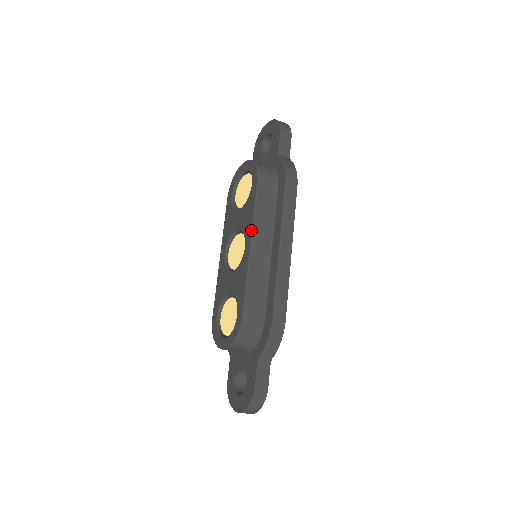
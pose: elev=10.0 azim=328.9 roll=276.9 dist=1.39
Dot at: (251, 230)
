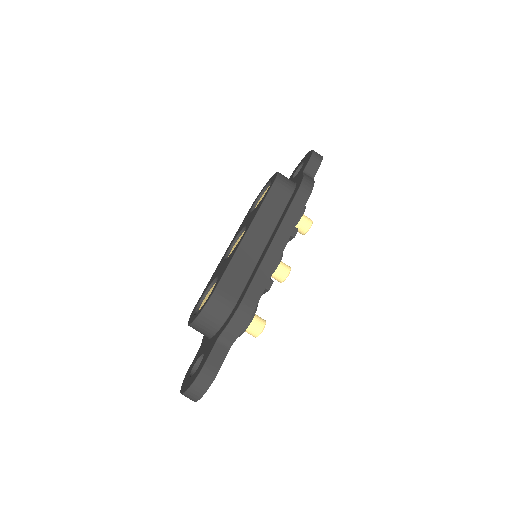
Dot at: (252, 219)
